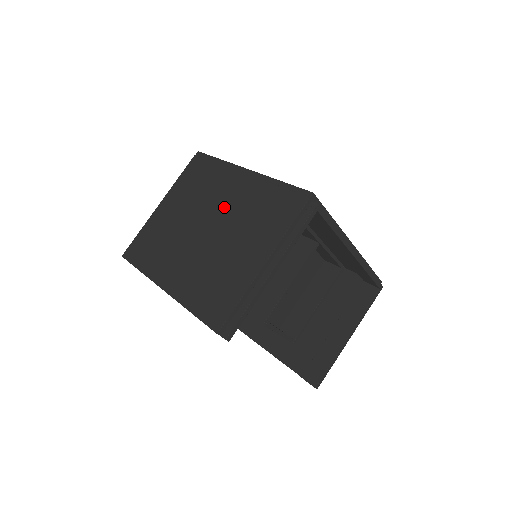
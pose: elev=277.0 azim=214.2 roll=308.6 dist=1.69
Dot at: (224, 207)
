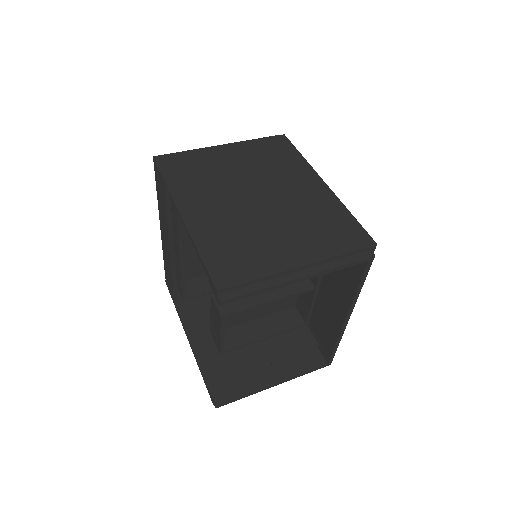
Dot at: (286, 194)
